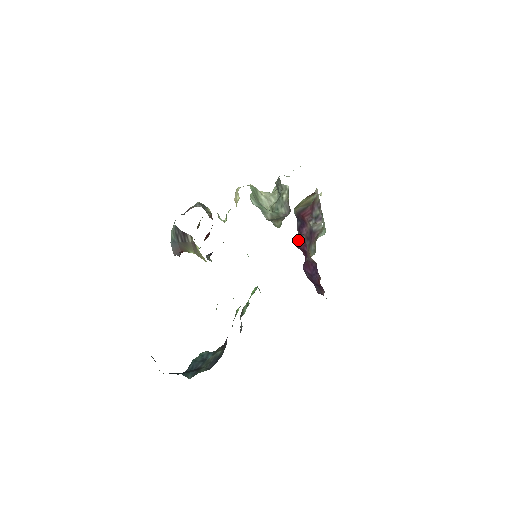
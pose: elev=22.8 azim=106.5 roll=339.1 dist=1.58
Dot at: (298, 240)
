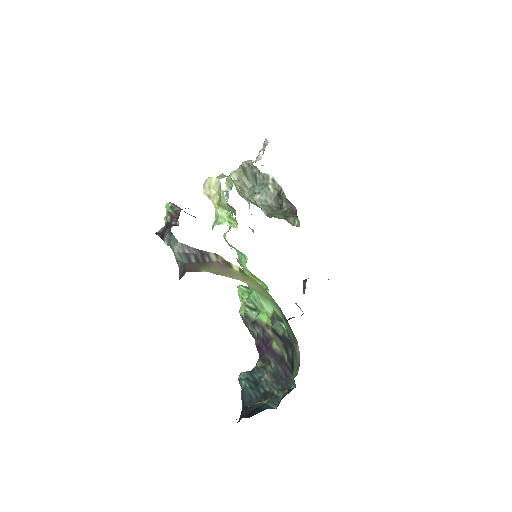
Dot at: occluded
